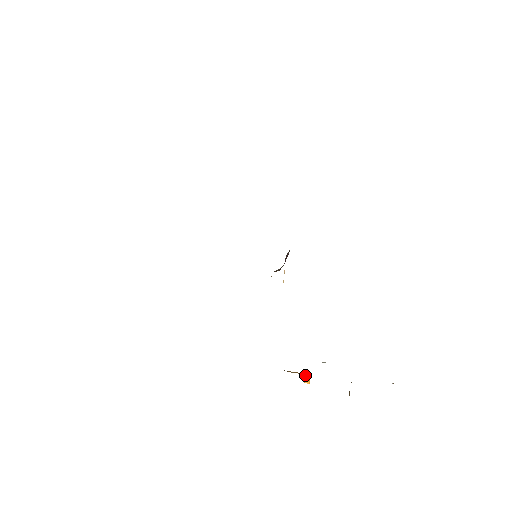
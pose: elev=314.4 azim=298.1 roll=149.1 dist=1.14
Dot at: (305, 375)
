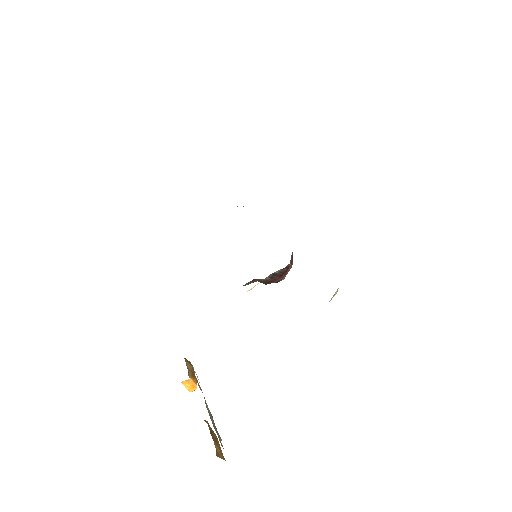
Dot at: (191, 379)
